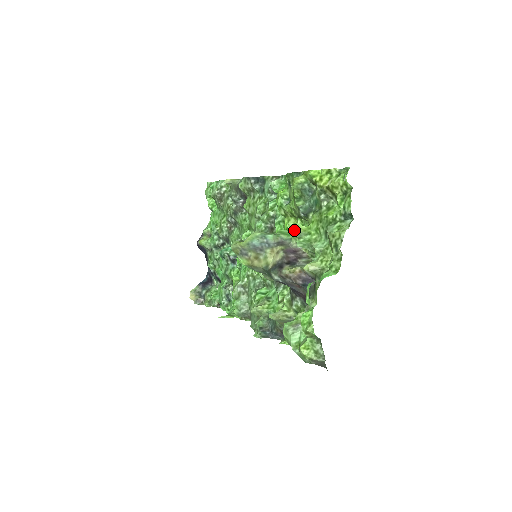
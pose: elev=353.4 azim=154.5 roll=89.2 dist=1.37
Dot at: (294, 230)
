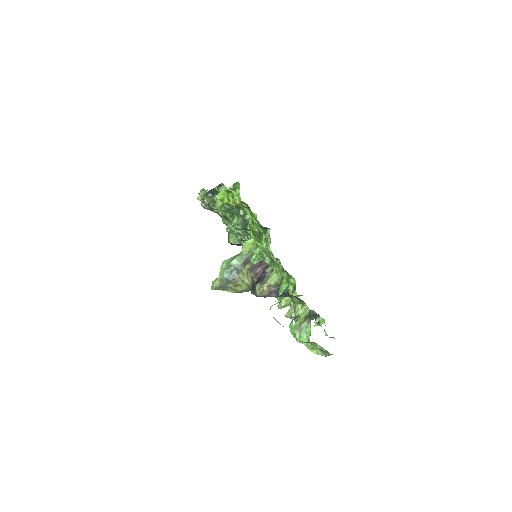
Dot at: (245, 249)
